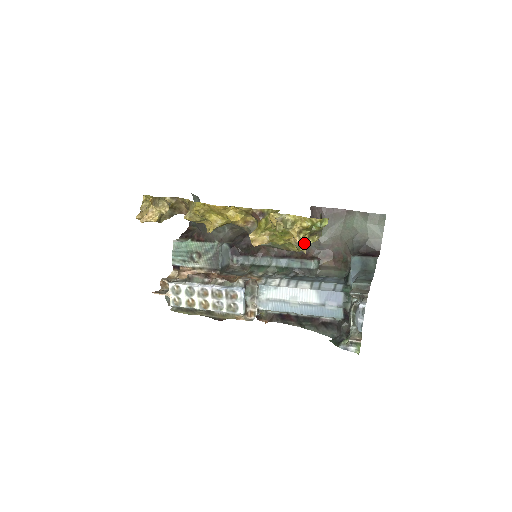
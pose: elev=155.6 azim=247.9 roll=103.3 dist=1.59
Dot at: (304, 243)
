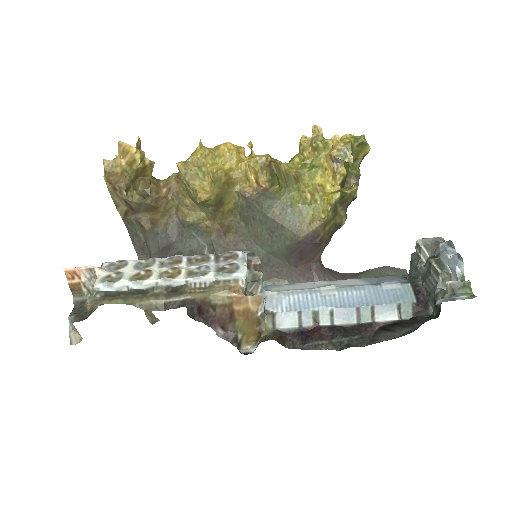
Dot at: (339, 190)
